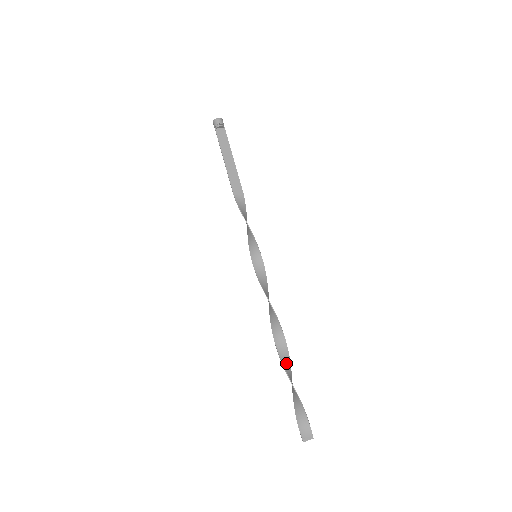
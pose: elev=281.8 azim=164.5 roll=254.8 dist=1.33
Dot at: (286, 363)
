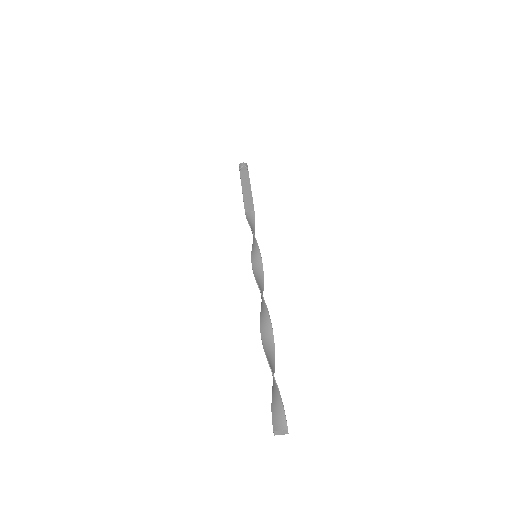
Dot at: (269, 349)
